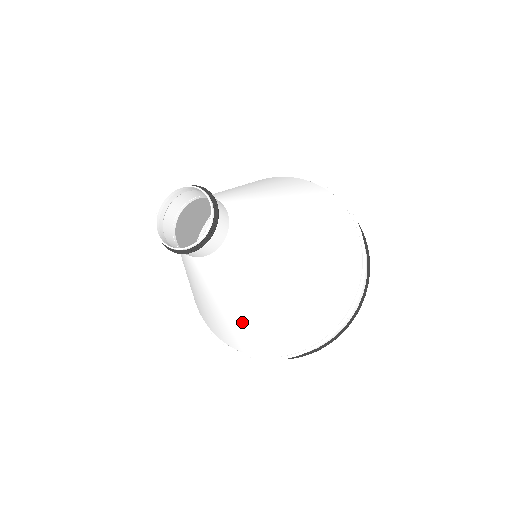
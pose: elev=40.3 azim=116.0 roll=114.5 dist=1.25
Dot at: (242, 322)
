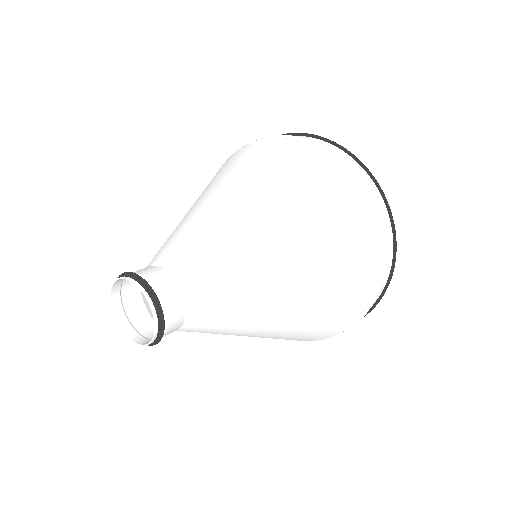
Dot at: occluded
